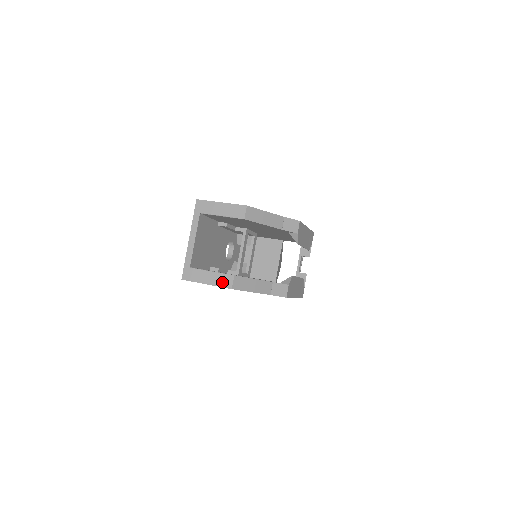
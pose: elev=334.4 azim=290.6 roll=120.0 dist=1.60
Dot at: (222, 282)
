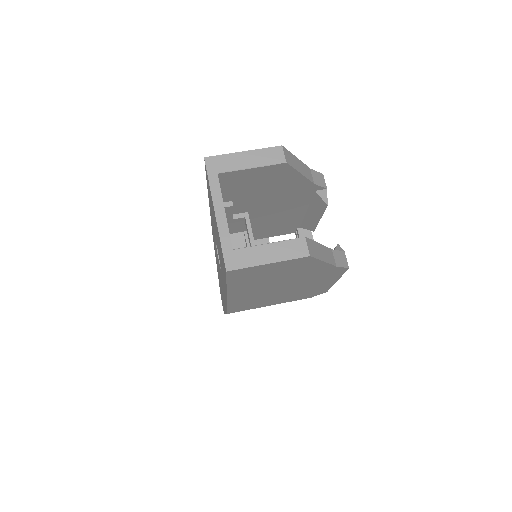
Dot at: (292, 252)
